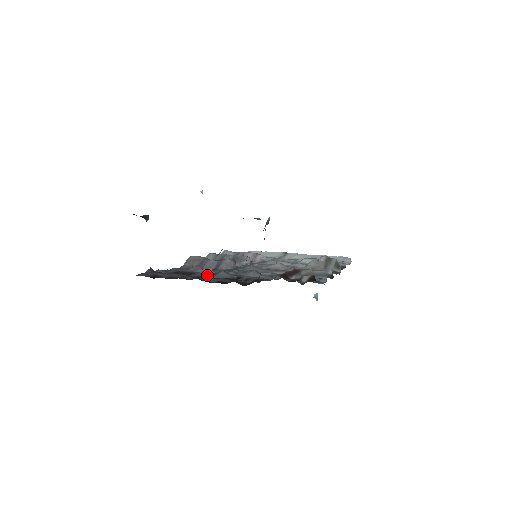
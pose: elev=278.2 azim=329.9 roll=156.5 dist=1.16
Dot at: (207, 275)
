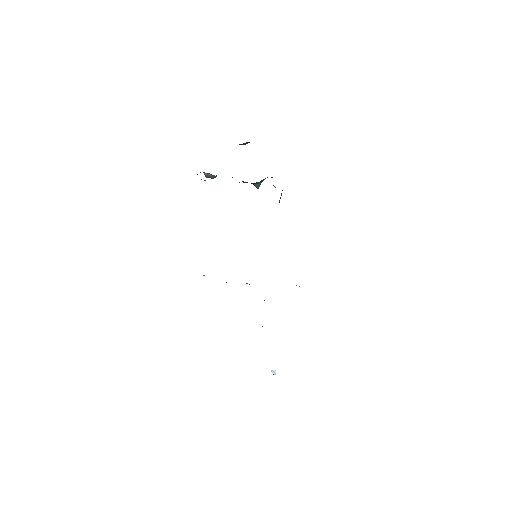
Dot at: occluded
